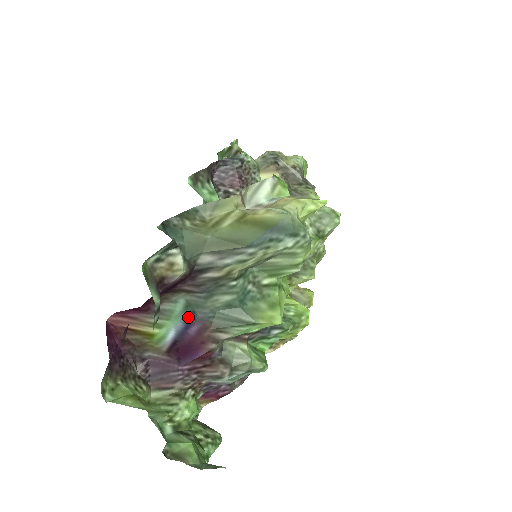
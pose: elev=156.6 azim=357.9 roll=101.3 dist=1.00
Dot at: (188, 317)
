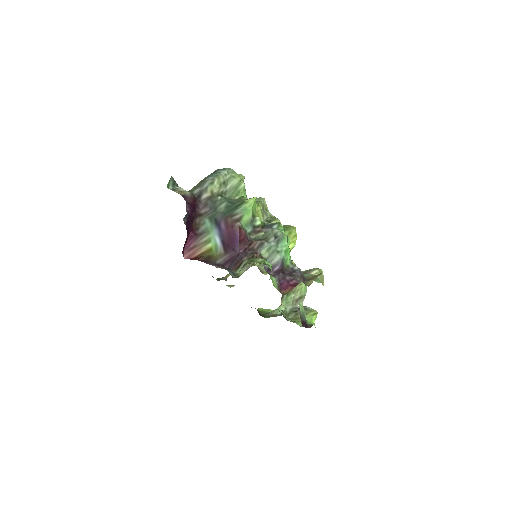
Dot at: (215, 223)
